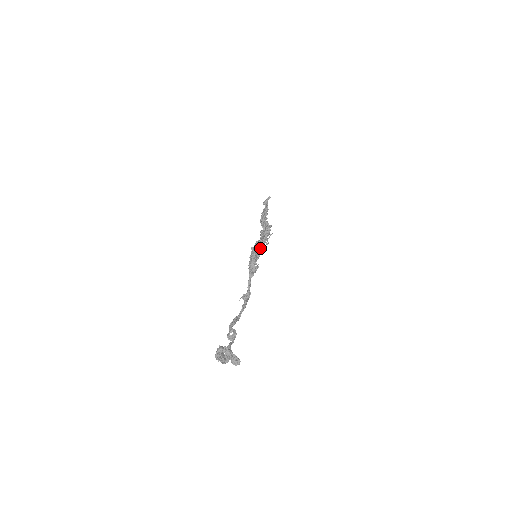
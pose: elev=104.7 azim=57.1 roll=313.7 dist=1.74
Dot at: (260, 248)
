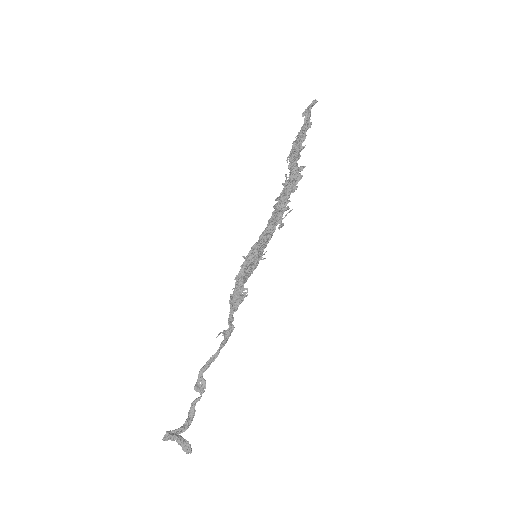
Dot at: (257, 256)
